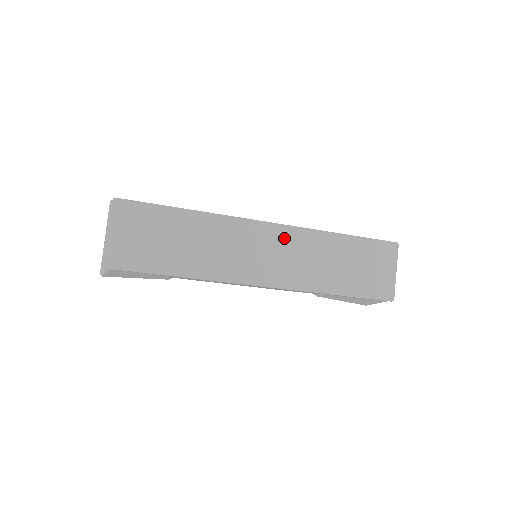
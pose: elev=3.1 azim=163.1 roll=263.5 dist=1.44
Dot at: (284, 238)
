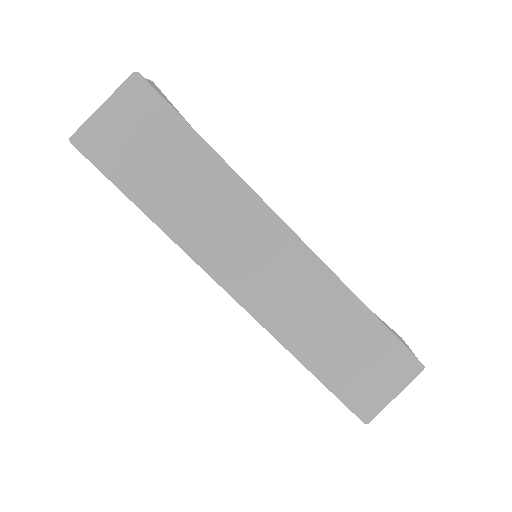
Dot at: (296, 261)
